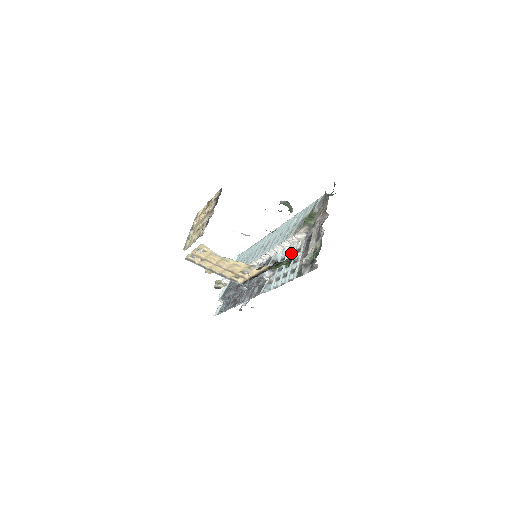
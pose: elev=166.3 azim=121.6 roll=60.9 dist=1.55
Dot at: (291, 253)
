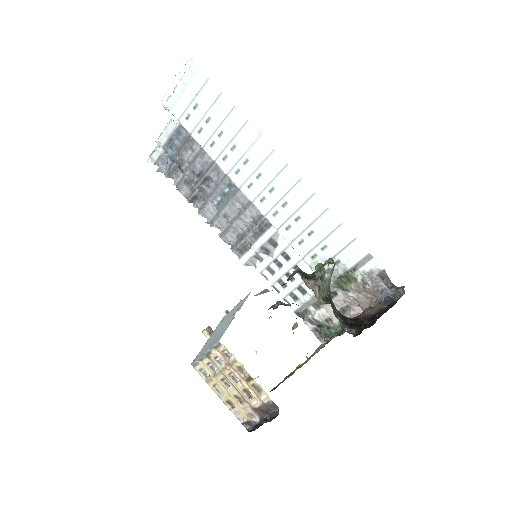
Dot at: occluded
